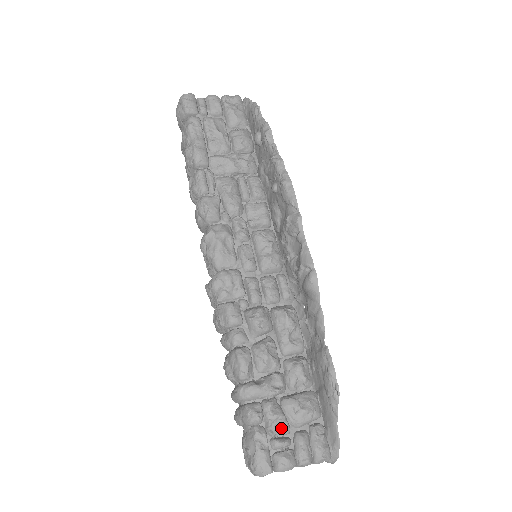
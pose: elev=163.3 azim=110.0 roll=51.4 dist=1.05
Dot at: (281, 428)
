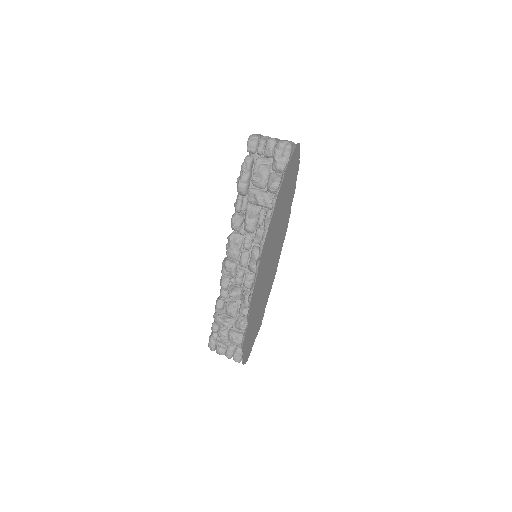
Dot at: (223, 340)
